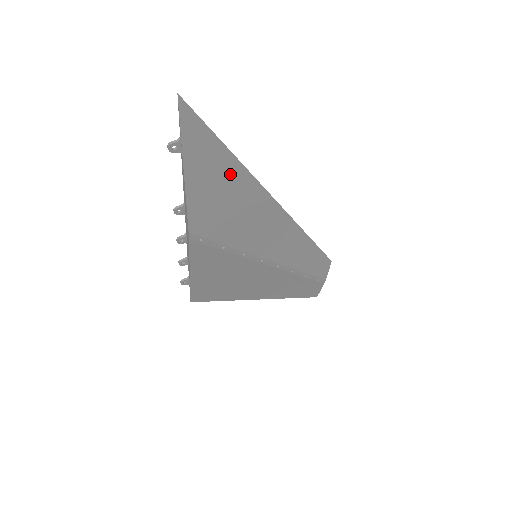
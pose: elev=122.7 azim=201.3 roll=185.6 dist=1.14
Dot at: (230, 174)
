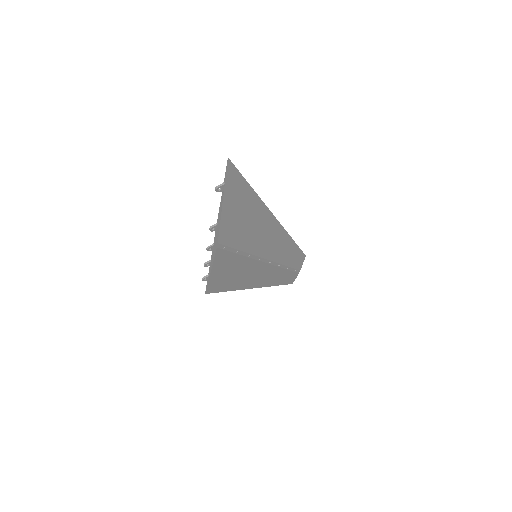
Dot at: (249, 202)
